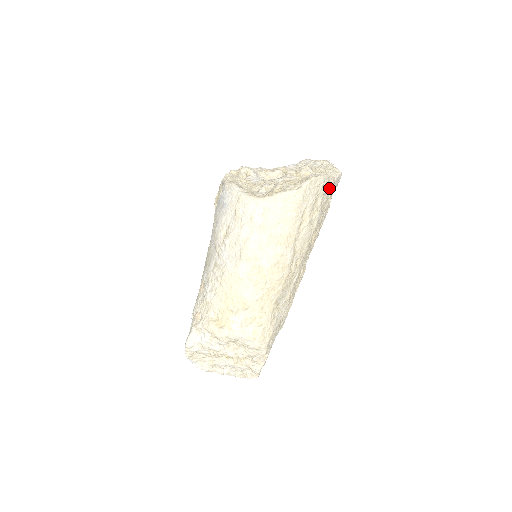
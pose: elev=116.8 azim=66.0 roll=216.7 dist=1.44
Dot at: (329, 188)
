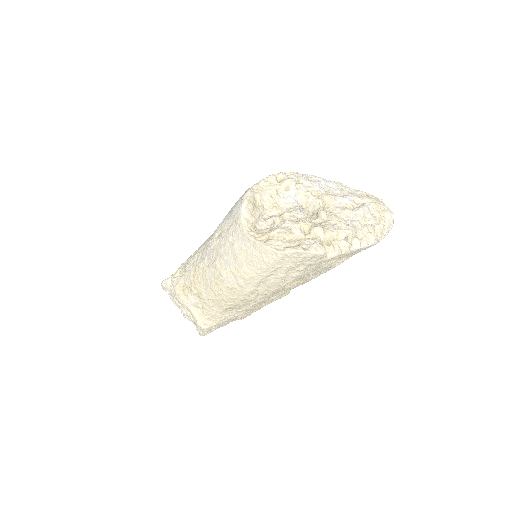
Dot at: (323, 261)
